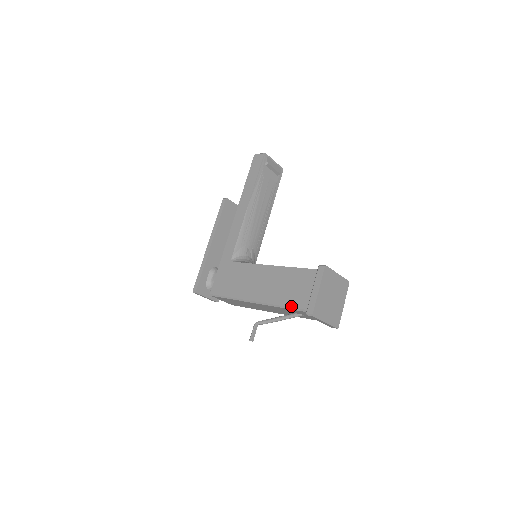
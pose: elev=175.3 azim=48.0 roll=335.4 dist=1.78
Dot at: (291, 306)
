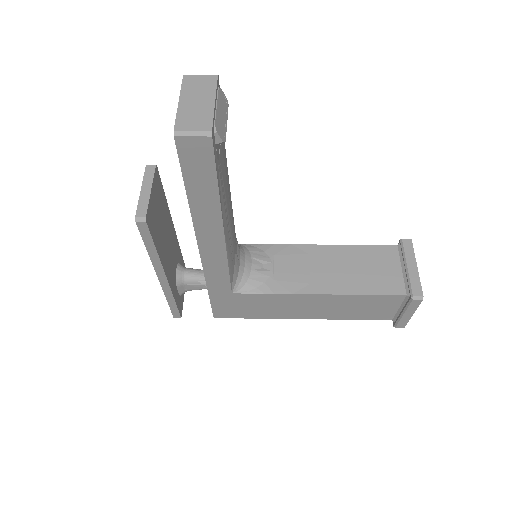
Dot at: occluded
